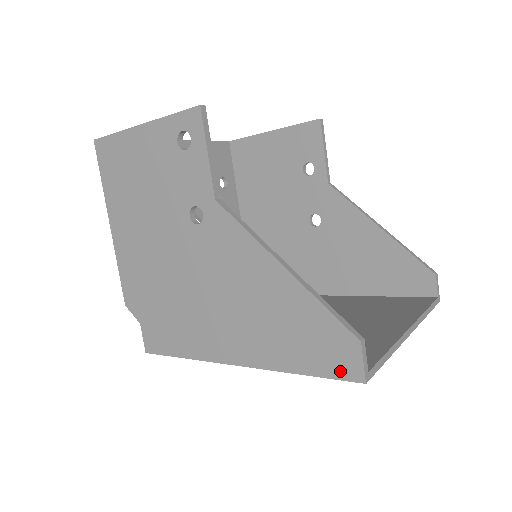
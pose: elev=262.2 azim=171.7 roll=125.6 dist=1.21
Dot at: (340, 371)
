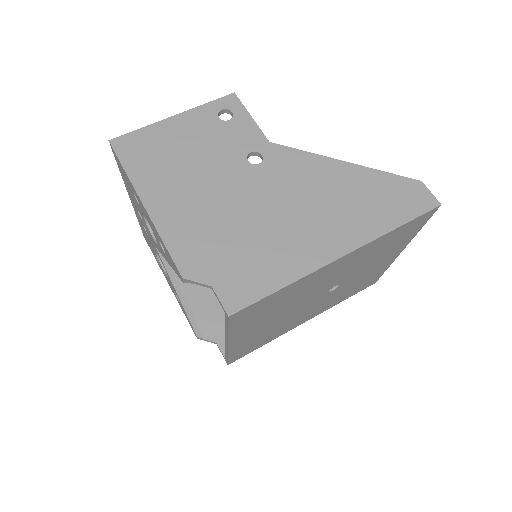
Dot at: (422, 207)
